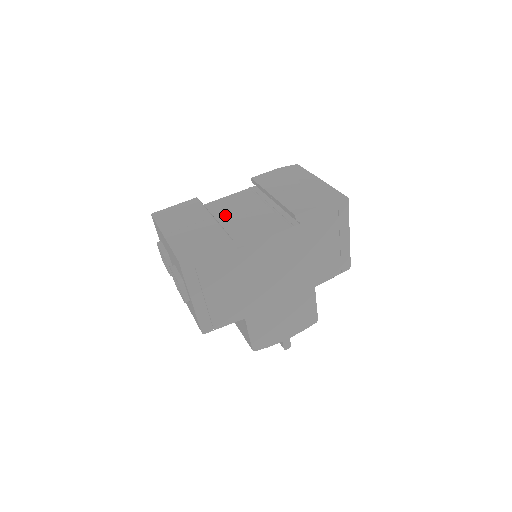
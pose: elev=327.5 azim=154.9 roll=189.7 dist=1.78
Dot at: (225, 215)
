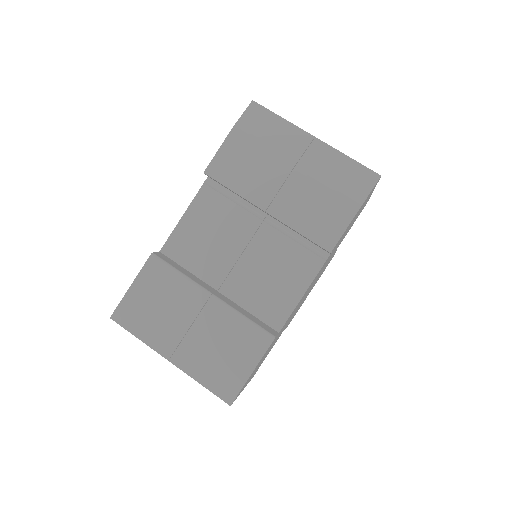
Dot at: (212, 265)
